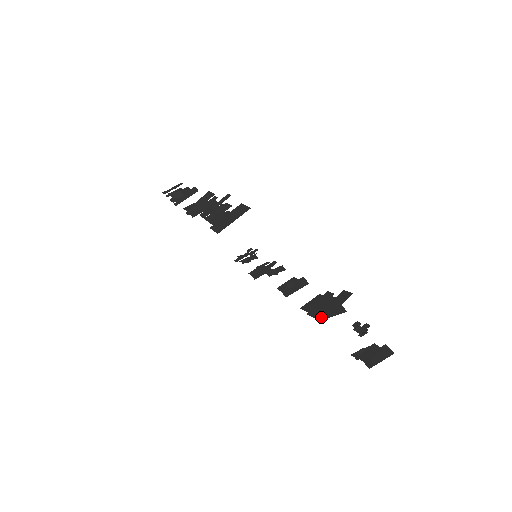
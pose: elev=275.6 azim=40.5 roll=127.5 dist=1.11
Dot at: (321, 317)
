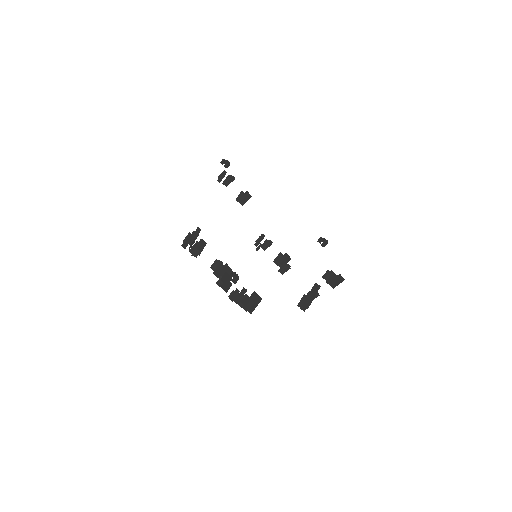
Dot at: occluded
